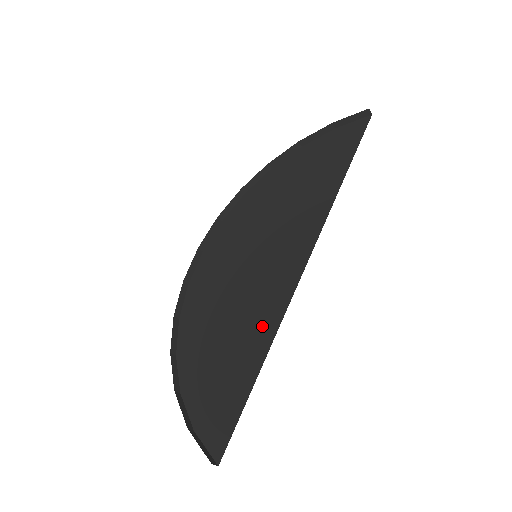
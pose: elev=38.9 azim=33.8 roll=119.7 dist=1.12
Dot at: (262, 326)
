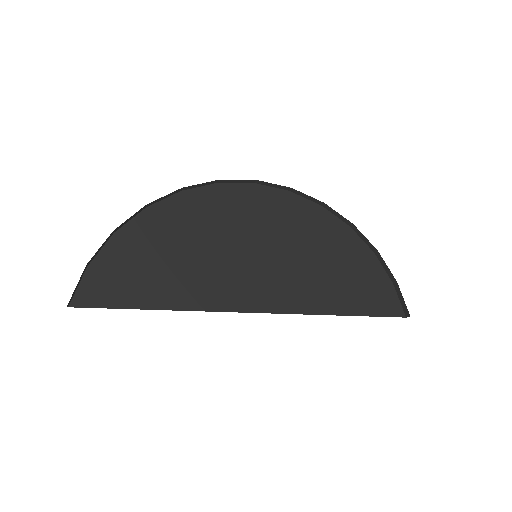
Dot at: (193, 293)
